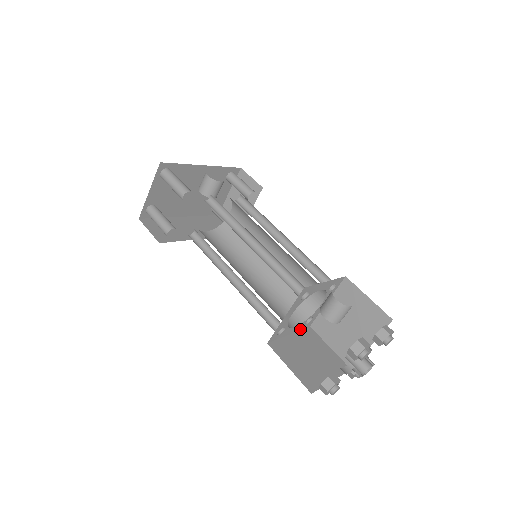
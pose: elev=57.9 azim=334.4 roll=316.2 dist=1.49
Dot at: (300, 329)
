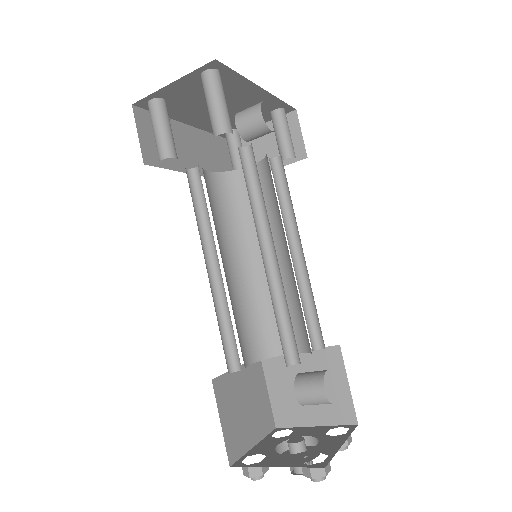
Dot at: occluded
